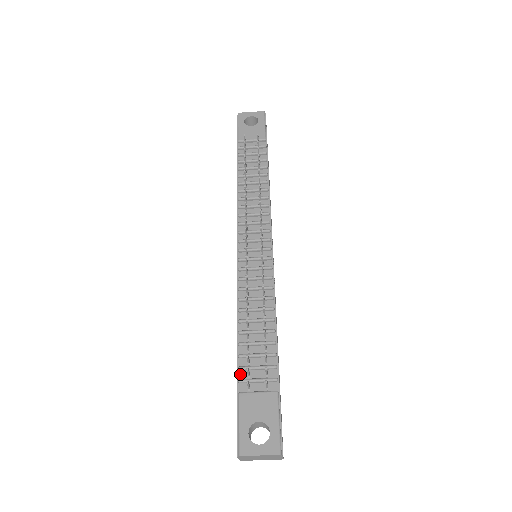
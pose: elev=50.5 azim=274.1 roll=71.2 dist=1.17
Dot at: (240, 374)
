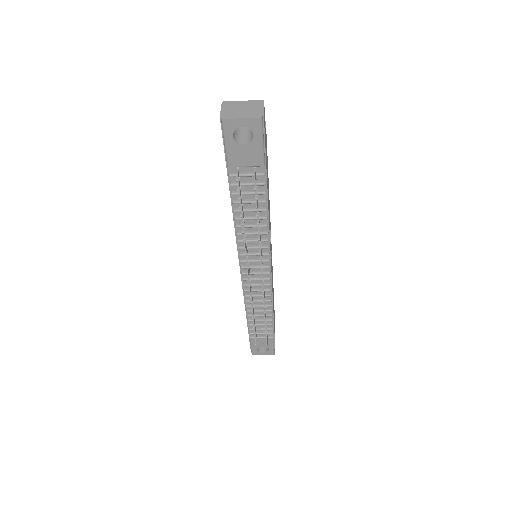
Dot at: (250, 330)
